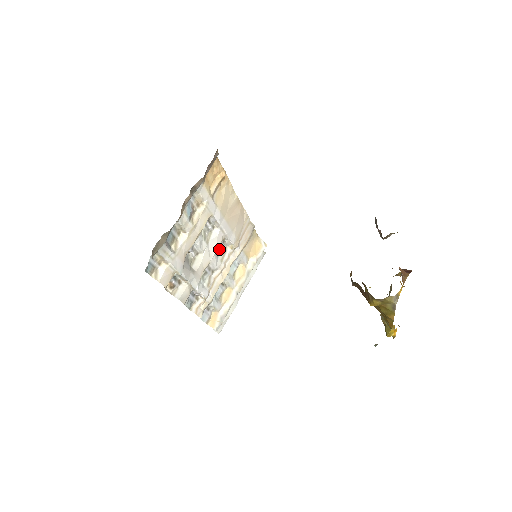
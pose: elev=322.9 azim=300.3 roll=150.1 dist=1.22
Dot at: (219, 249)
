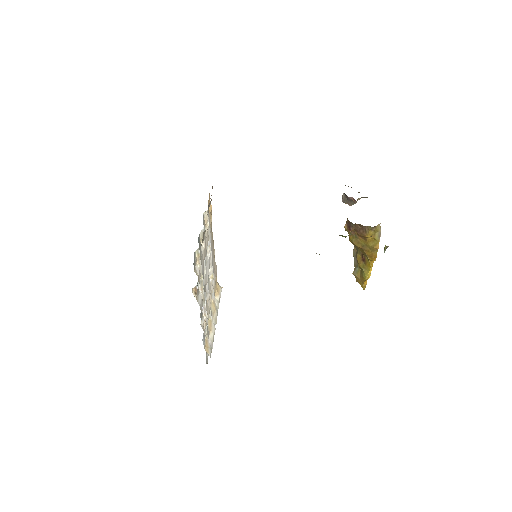
Dot at: occluded
